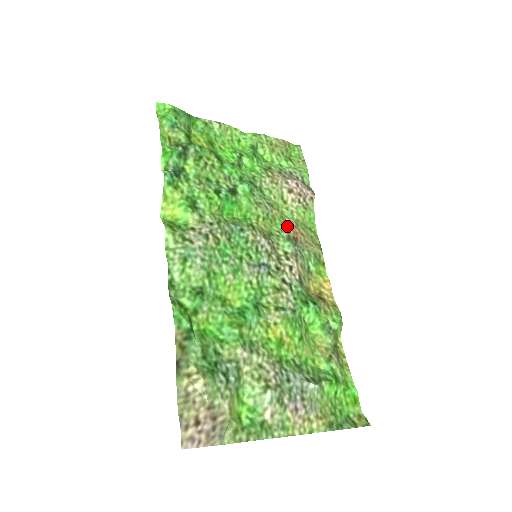
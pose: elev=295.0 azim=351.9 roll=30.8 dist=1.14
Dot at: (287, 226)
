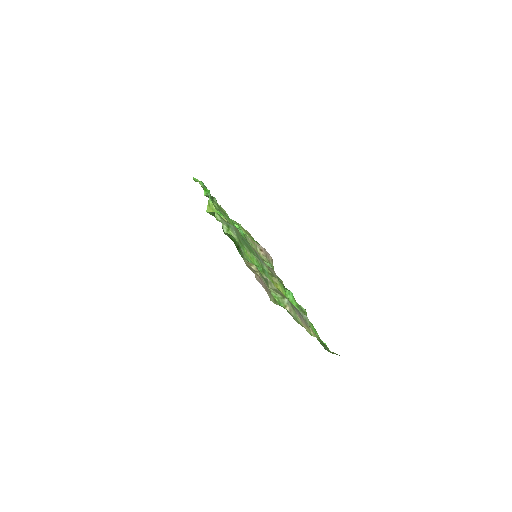
Dot at: occluded
